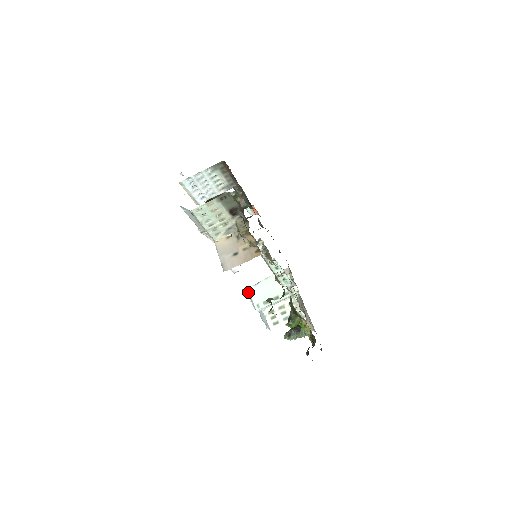
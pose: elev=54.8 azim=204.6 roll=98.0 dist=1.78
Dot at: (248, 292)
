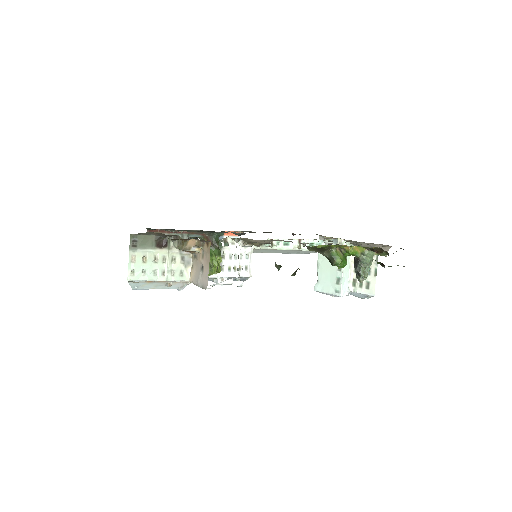
Dot at: occluded
